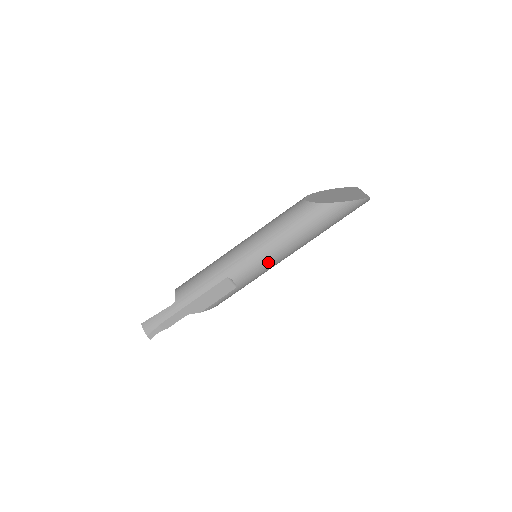
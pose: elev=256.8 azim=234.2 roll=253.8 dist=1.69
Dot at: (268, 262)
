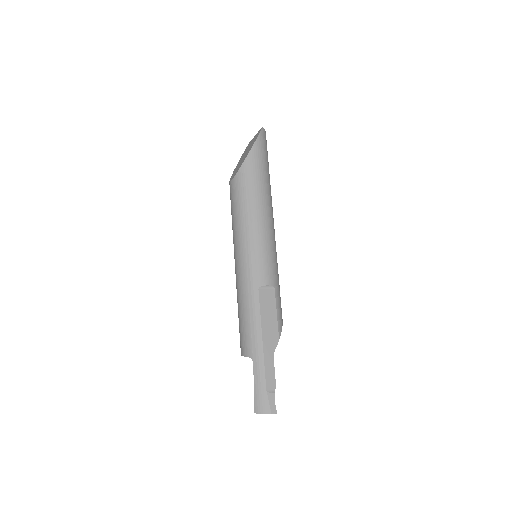
Dot at: (267, 243)
